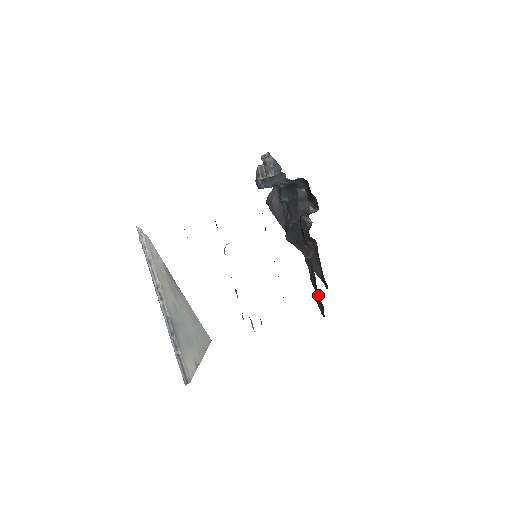
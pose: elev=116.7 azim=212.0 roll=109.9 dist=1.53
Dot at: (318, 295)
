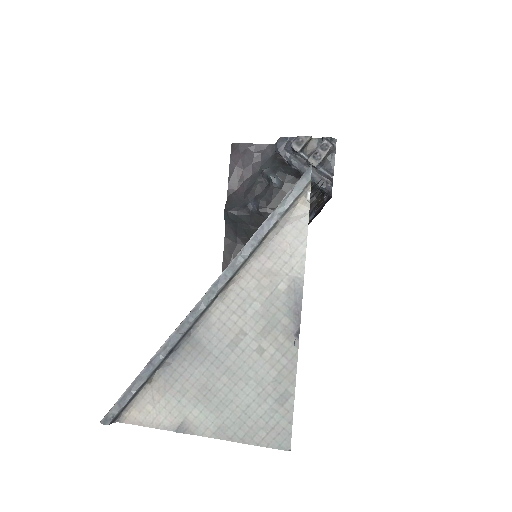
Dot at: occluded
